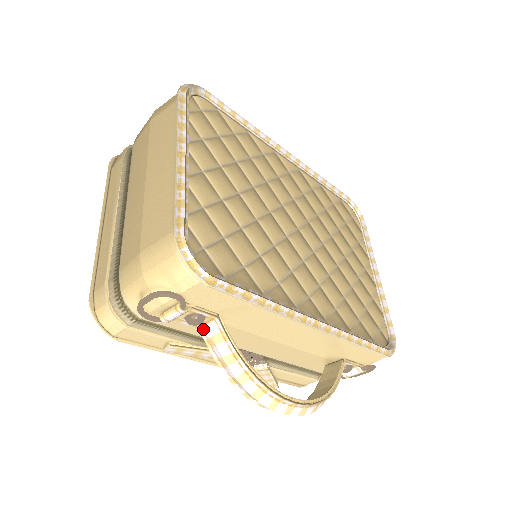
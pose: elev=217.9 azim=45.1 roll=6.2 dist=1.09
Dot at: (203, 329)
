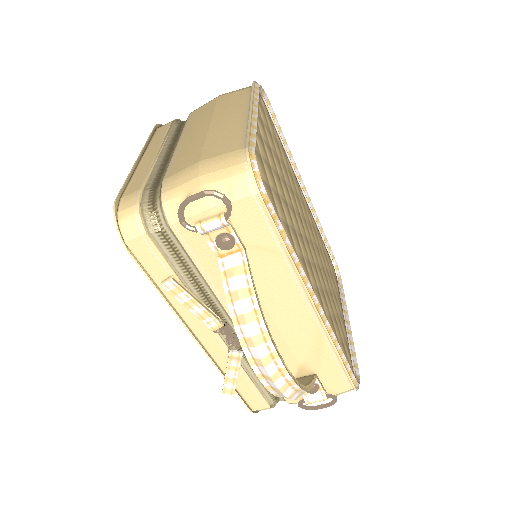
Dot at: (224, 260)
